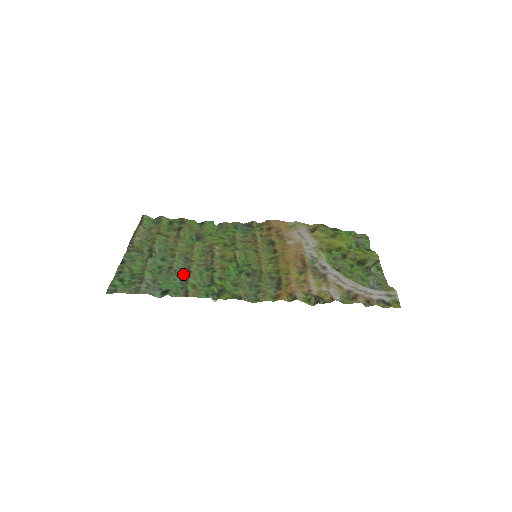
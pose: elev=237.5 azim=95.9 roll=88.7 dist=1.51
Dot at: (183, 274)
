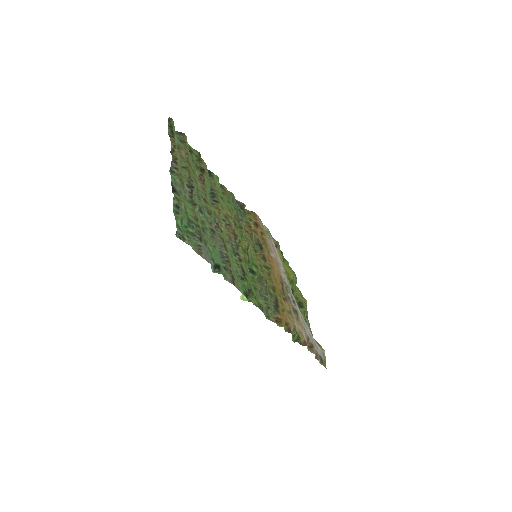
Dot at: (221, 247)
